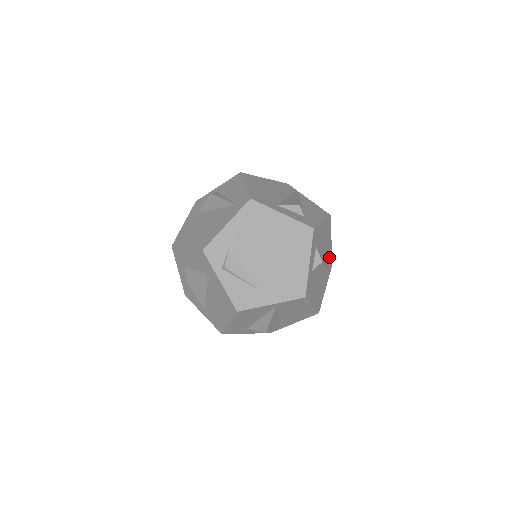
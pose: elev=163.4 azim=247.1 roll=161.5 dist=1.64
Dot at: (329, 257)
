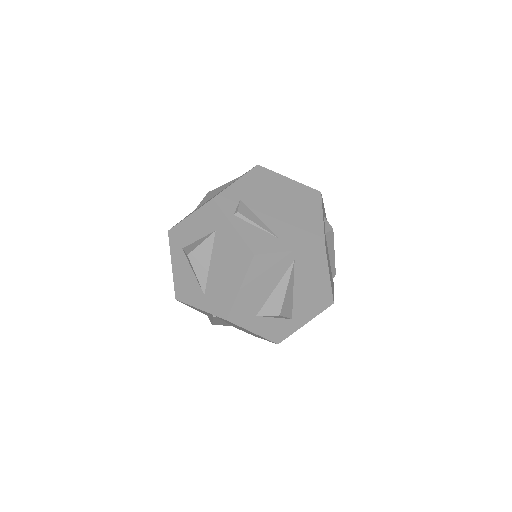
Dot at: occluded
